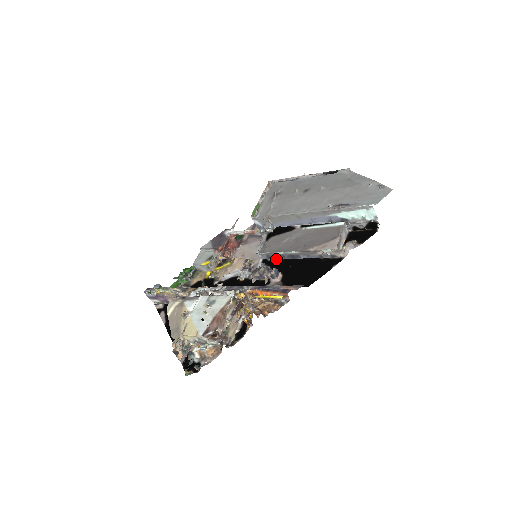
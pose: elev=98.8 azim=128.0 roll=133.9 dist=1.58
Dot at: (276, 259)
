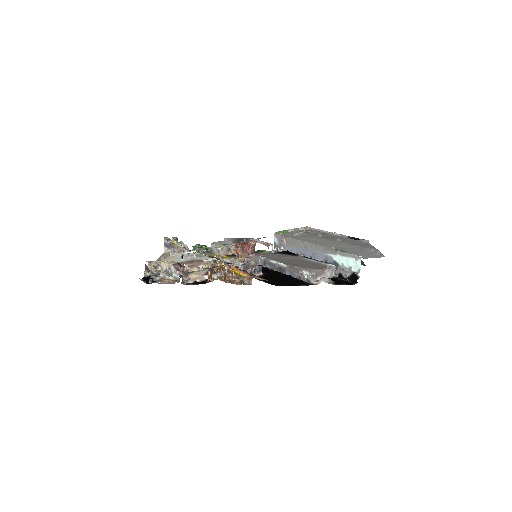
Dot at: (268, 267)
